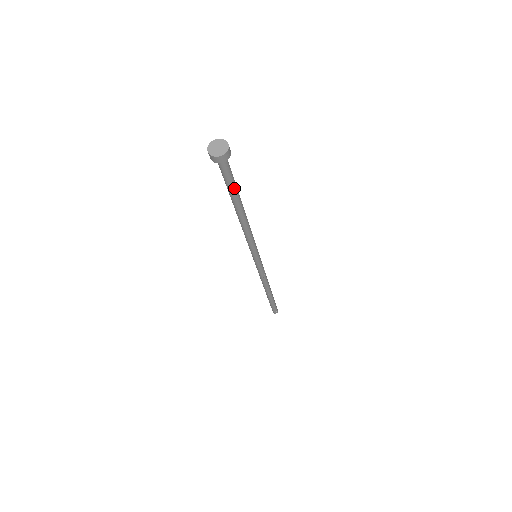
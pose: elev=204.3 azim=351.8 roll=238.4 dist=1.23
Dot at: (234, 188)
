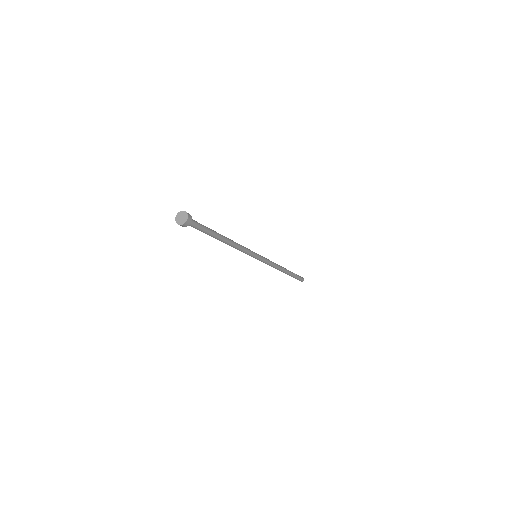
Dot at: (207, 232)
